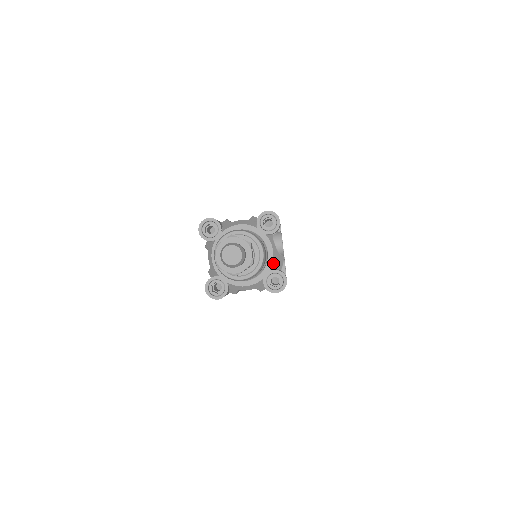
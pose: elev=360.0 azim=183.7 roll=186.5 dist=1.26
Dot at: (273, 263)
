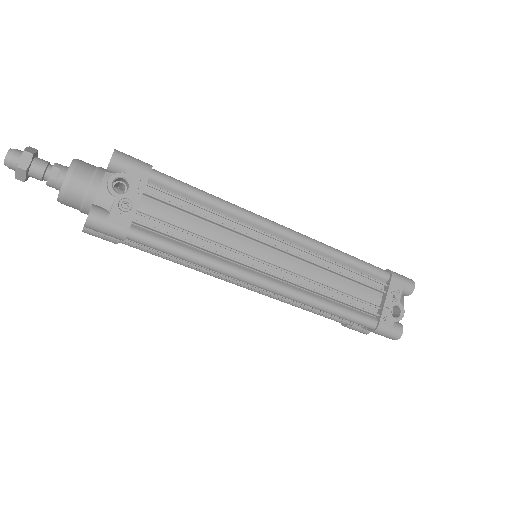
Dot at: (97, 198)
